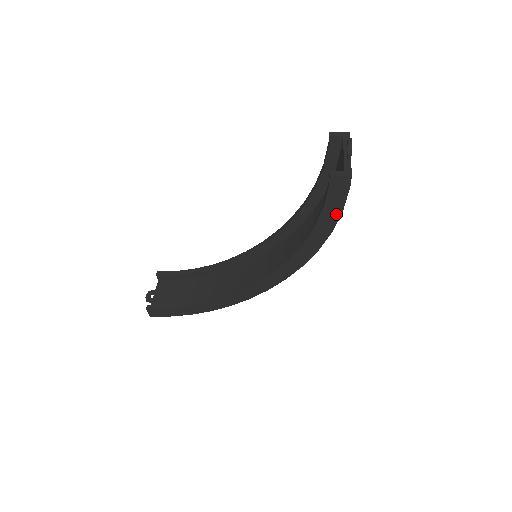
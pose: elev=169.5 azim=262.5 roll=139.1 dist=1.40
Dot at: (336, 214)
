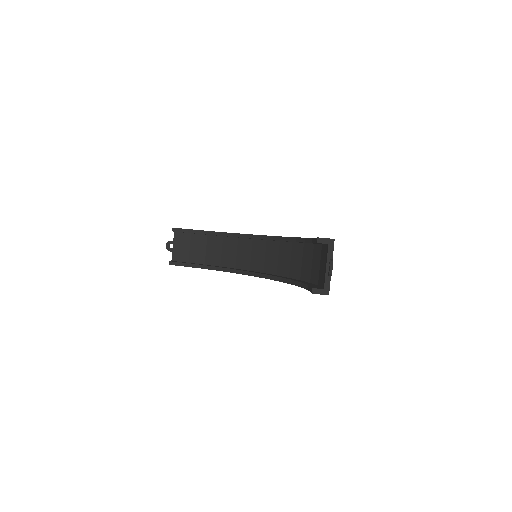
Dot at: occluded
